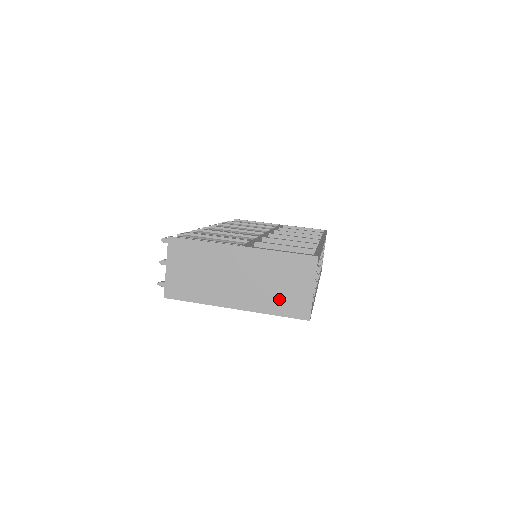
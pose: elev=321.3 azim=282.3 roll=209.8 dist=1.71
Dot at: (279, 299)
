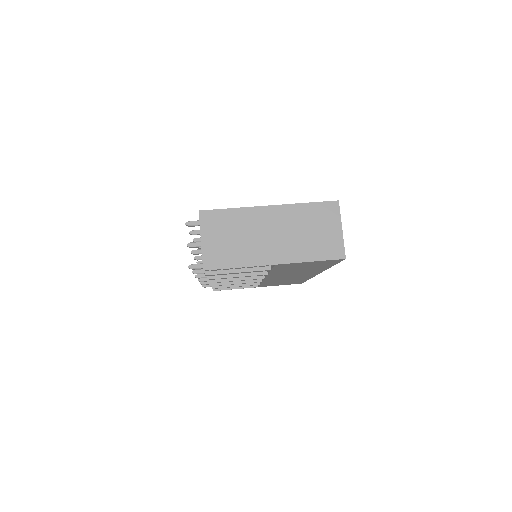
Dot at: (314, 245)
